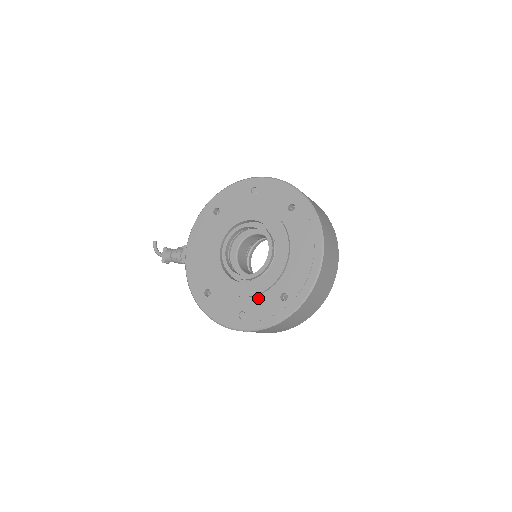
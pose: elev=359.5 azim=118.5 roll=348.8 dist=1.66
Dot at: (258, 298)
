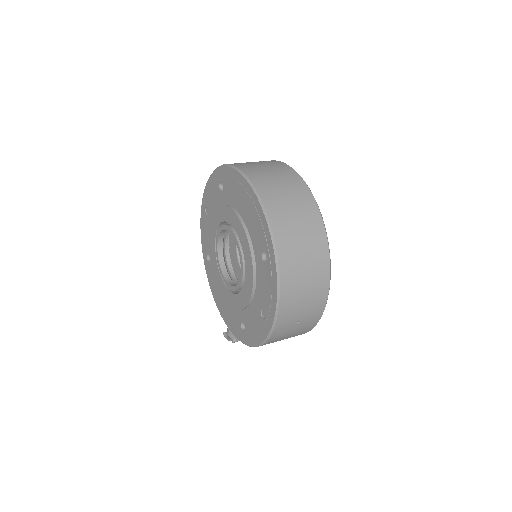
Dot at: (258, 284)
